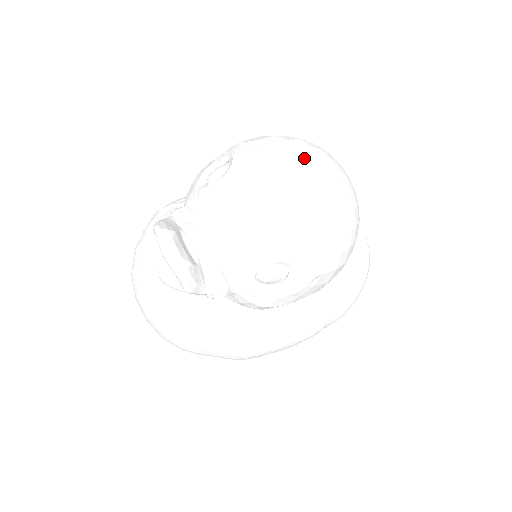
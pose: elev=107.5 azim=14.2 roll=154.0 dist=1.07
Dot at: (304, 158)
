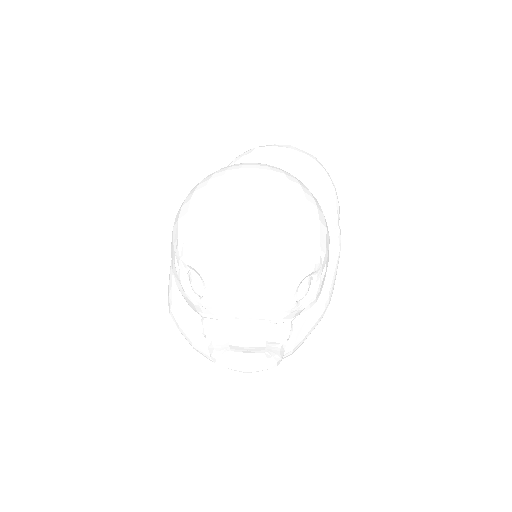
Dot at: (229, 210)
